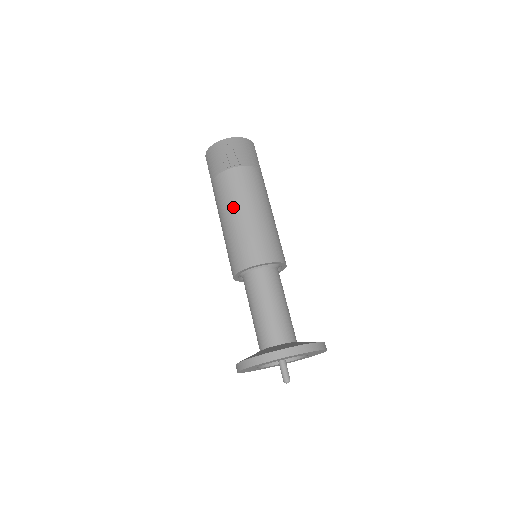
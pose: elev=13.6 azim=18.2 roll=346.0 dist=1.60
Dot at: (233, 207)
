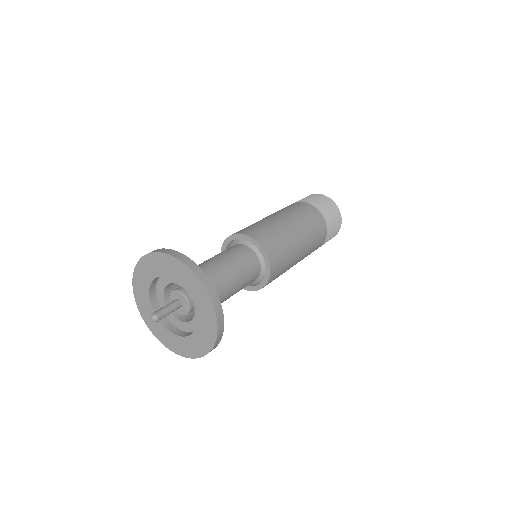
Dot at: (292, 217)
